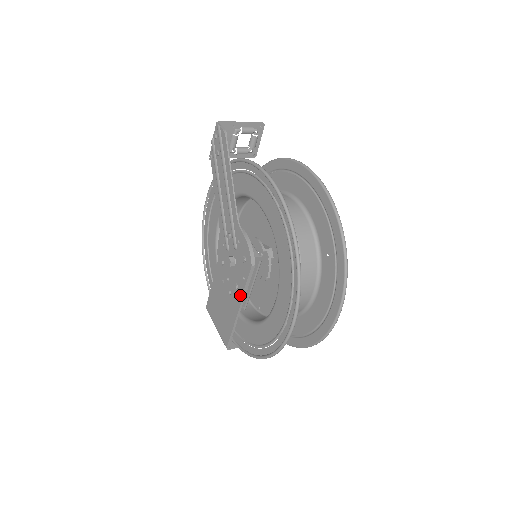
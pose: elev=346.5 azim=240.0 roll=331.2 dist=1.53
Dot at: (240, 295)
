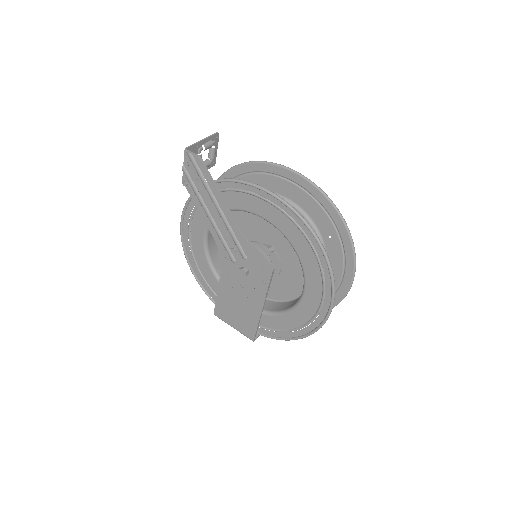
Dot at: (263, 297)
